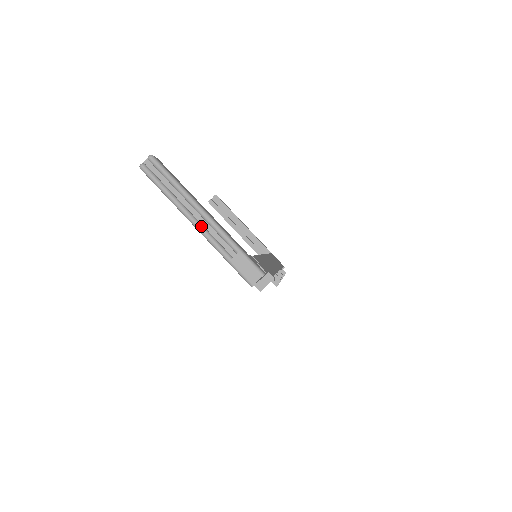
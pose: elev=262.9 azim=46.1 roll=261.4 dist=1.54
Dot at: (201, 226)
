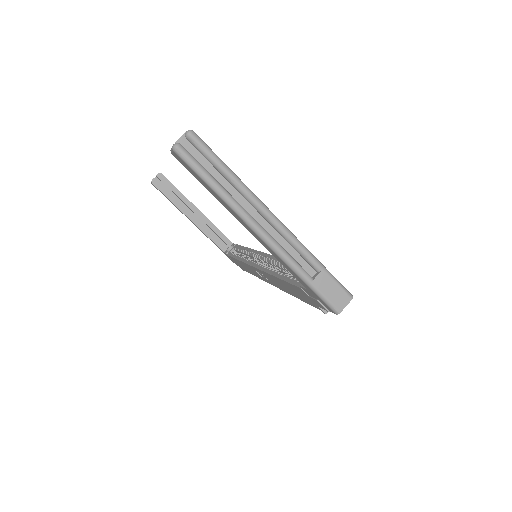
Dot at: (270, 237)
